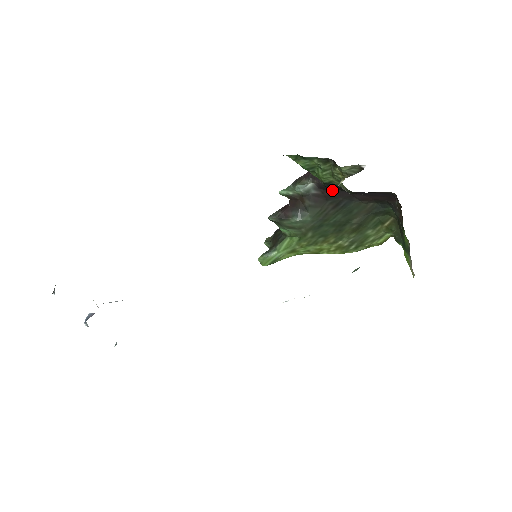
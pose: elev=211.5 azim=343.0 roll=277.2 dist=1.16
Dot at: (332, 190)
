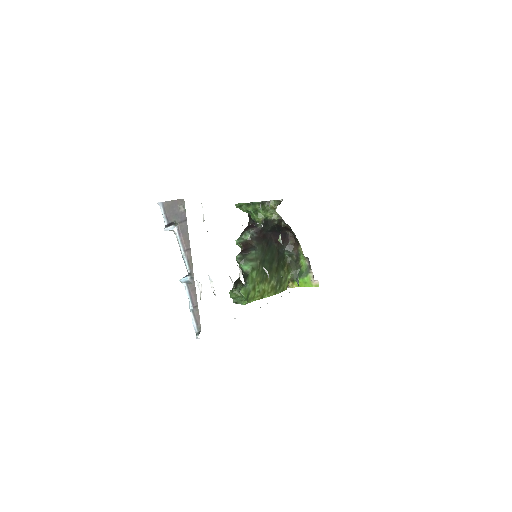
Dot at: (263, 233)
